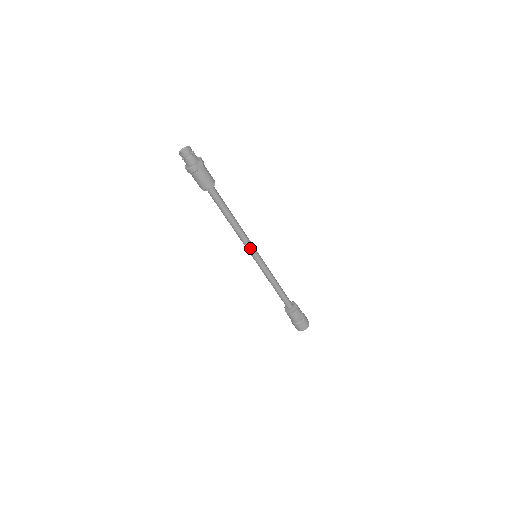
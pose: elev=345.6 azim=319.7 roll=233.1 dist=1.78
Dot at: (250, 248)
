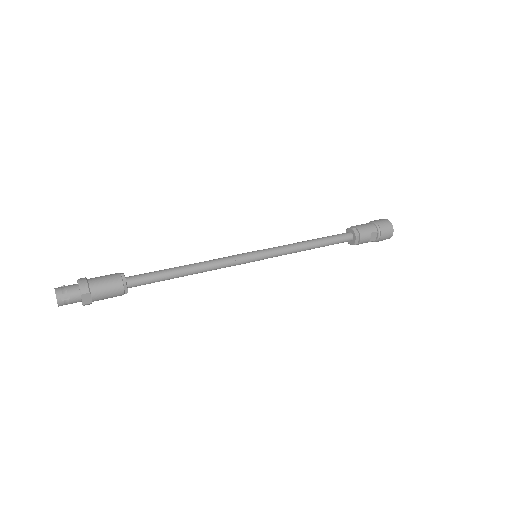
Dot at: (239, 264)
